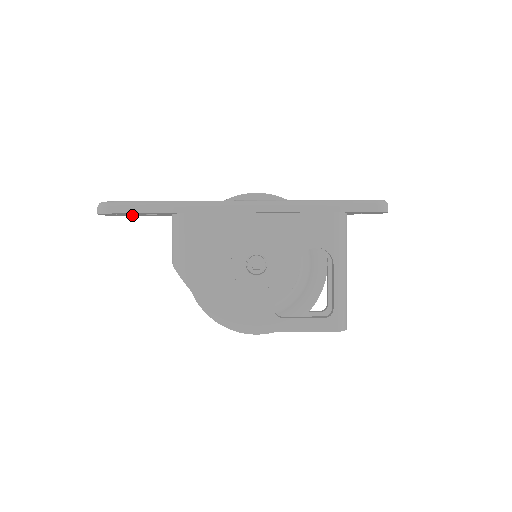
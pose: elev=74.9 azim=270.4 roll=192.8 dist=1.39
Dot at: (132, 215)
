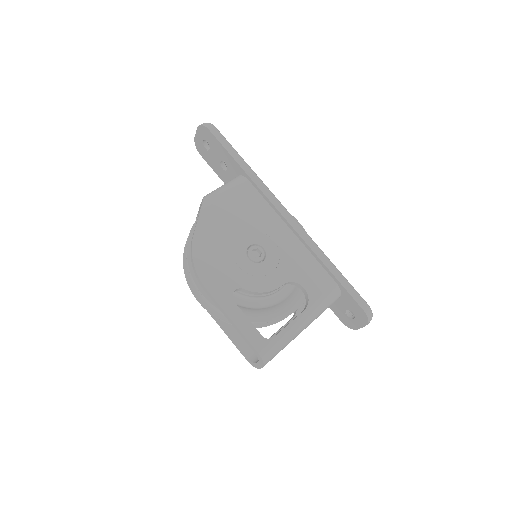
Dot at: (208, 157)
